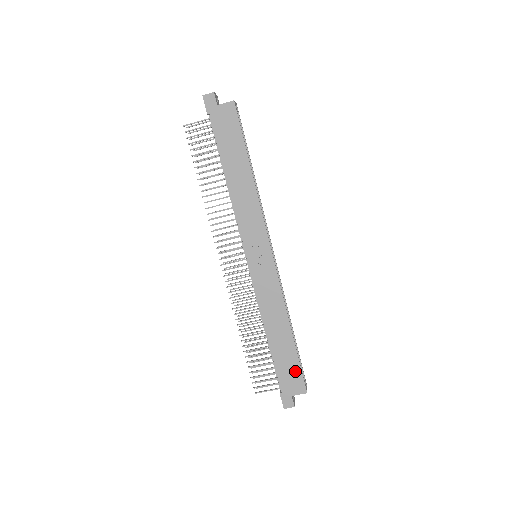
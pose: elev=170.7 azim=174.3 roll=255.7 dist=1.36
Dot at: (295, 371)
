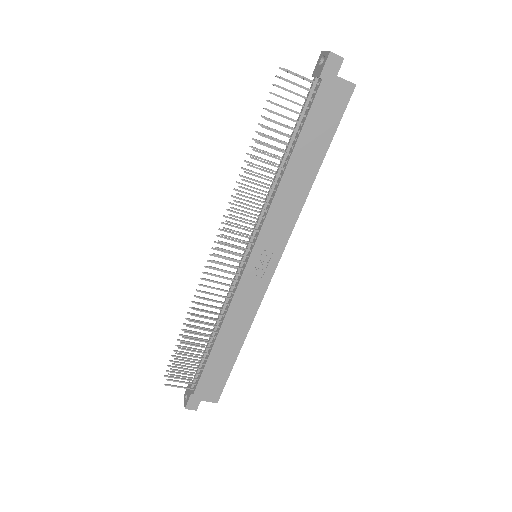
Dot at: (220, 381)
